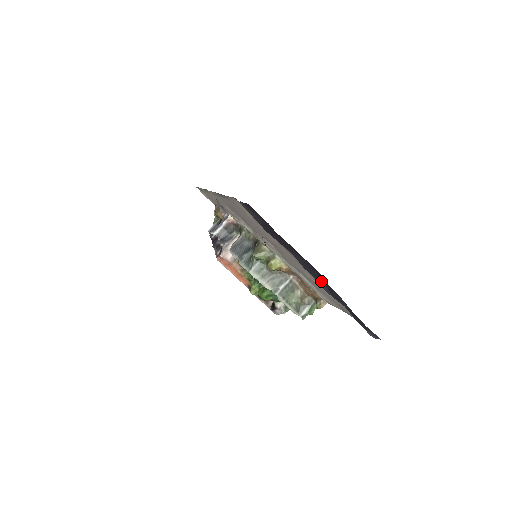
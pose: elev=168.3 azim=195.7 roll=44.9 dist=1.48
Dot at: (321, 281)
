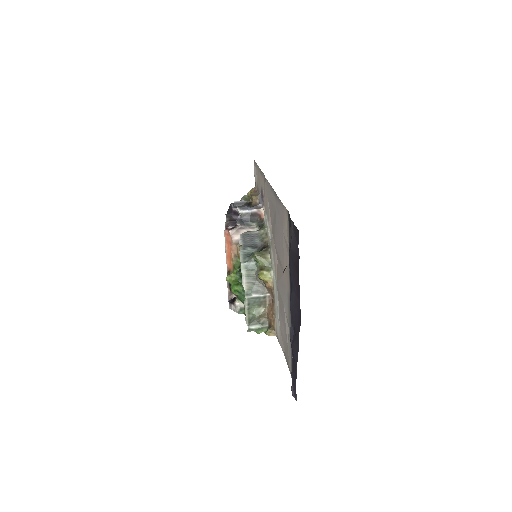
Dot at: (295, 326)
